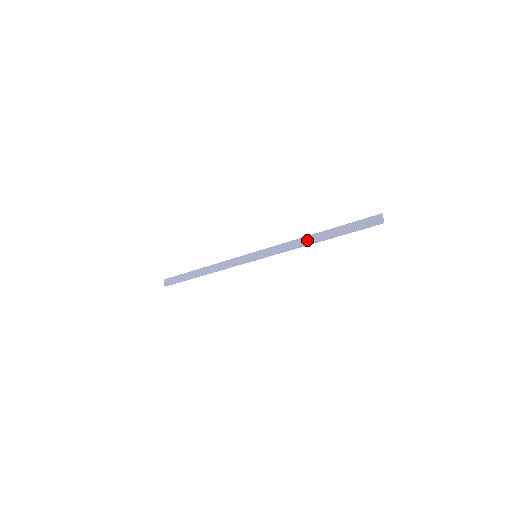
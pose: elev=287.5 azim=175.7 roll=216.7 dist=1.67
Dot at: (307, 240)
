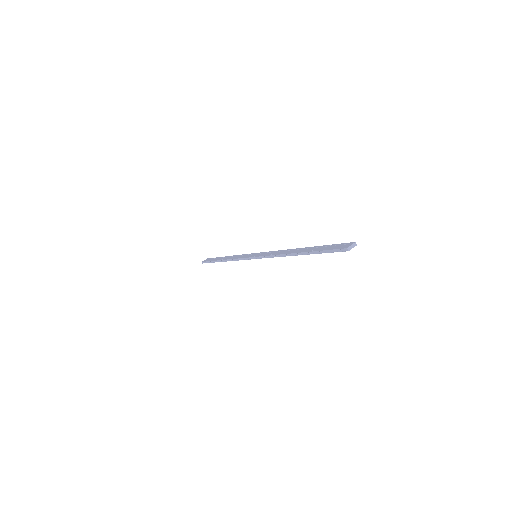
Dot at: (291, 251)
